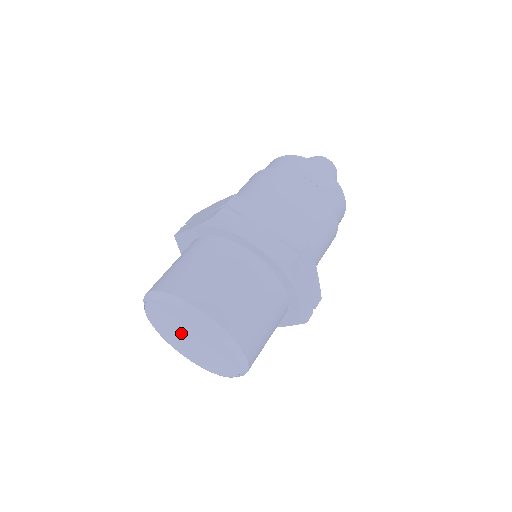
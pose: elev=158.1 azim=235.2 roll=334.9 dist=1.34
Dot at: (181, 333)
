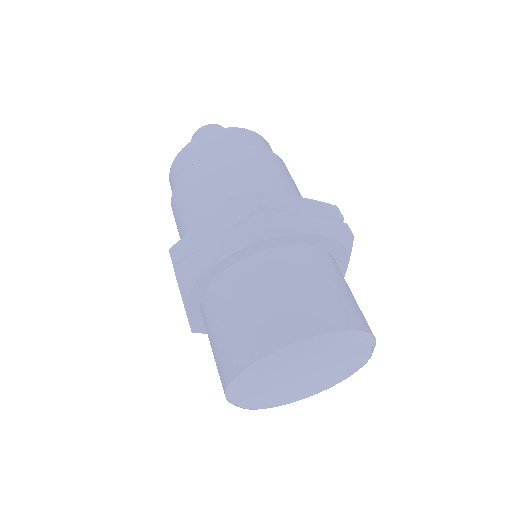
Dot at: (292, 380)
